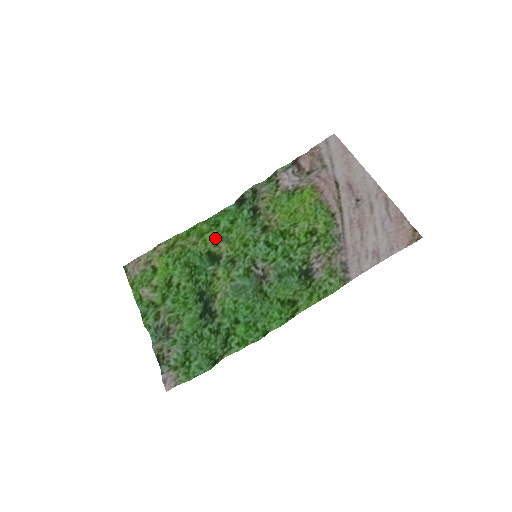
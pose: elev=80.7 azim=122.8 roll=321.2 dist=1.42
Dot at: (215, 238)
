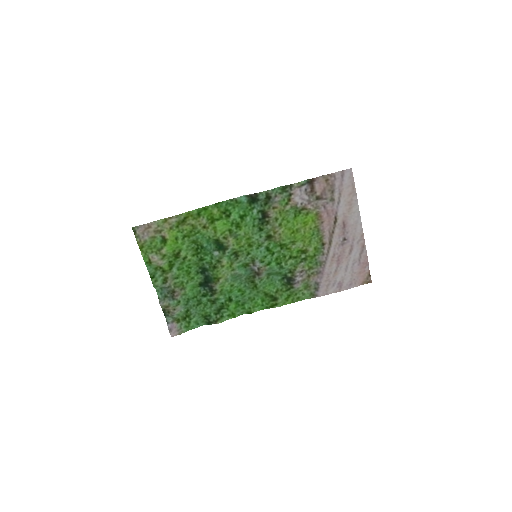
Dot at: (224, 229)
